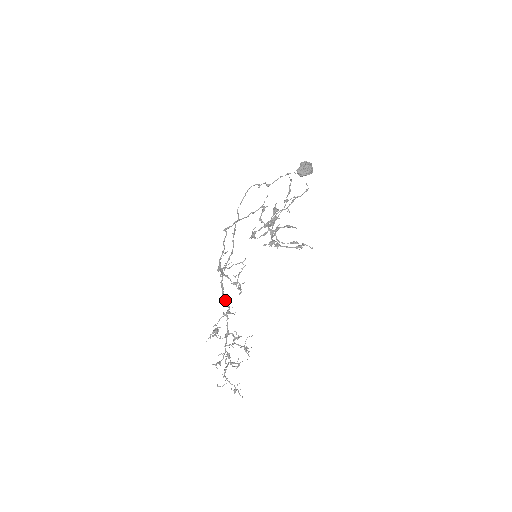
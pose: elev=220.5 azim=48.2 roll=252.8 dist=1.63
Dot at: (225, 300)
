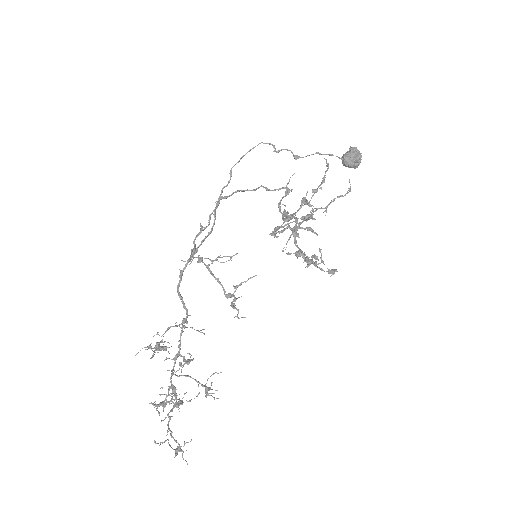
Dot at: (182, 300)
